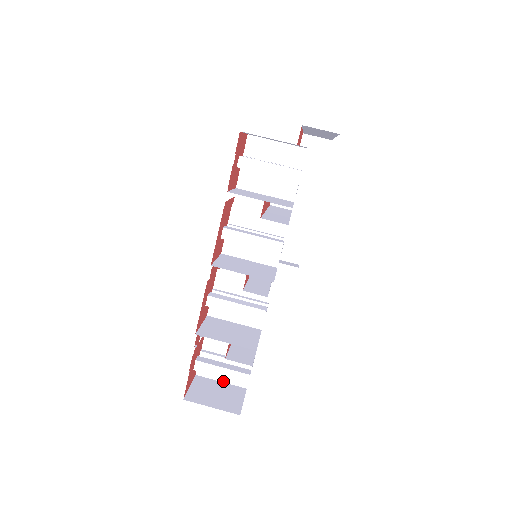
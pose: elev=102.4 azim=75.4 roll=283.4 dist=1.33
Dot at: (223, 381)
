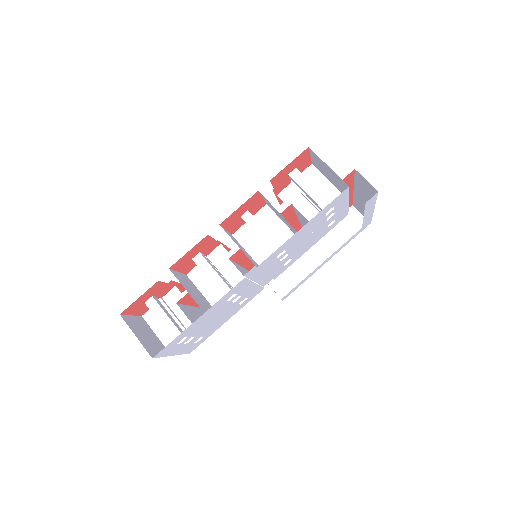
Dot at: (158, 336)
